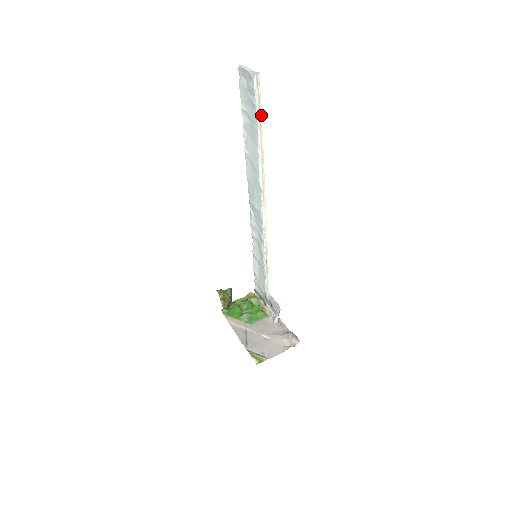
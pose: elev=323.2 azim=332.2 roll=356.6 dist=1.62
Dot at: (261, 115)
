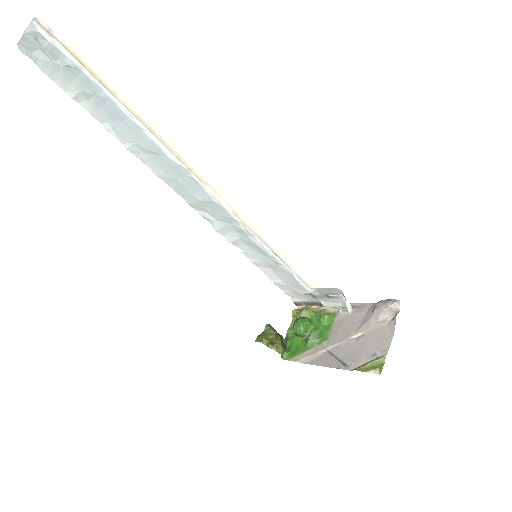
Dot at: (93, 72)
